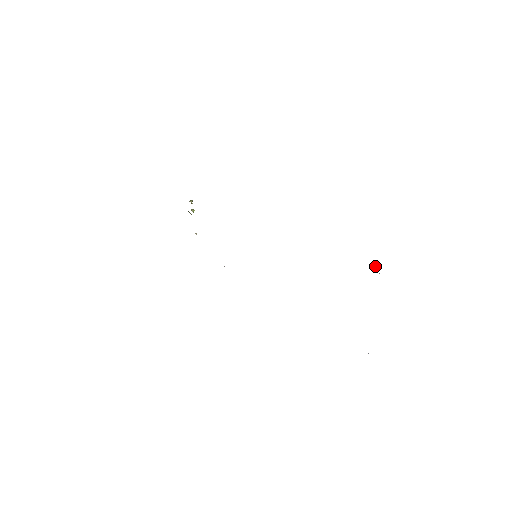
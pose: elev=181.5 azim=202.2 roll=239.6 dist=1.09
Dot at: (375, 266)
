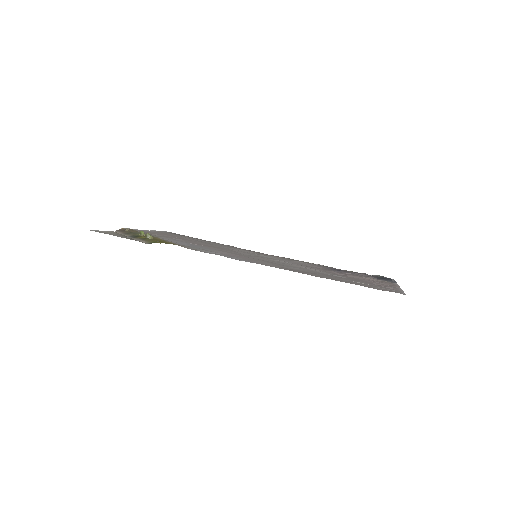
Dot at: (397, 284)
